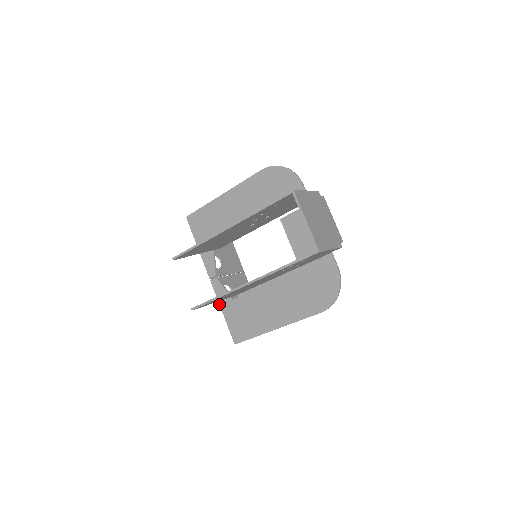
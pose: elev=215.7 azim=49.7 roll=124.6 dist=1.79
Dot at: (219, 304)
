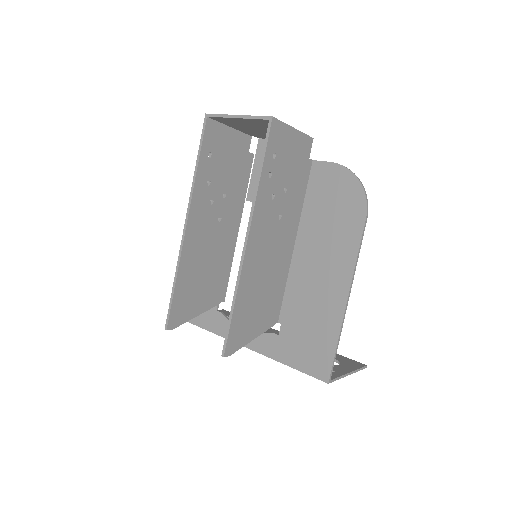
Dot at: occluded
